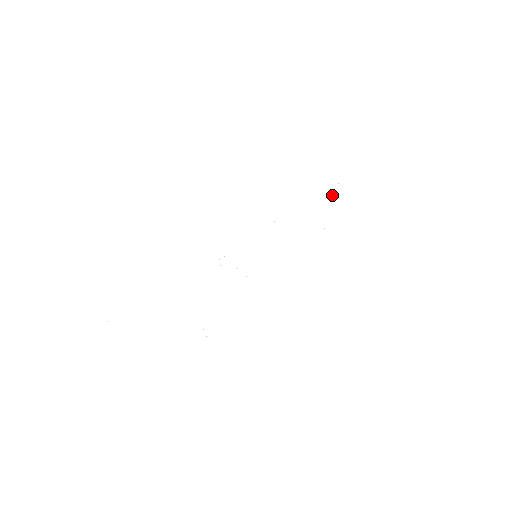
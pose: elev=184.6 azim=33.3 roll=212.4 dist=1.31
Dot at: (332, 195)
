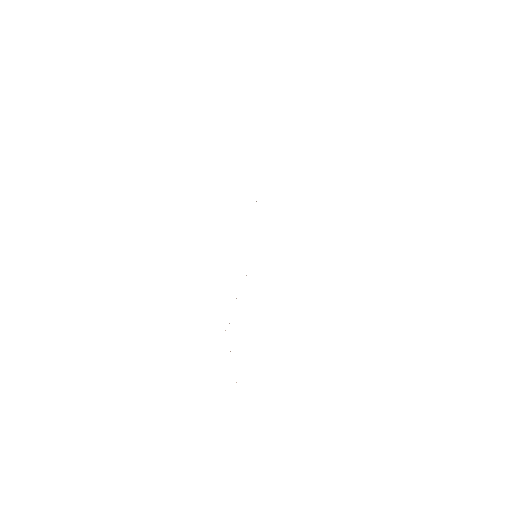
Dot at: occluded
